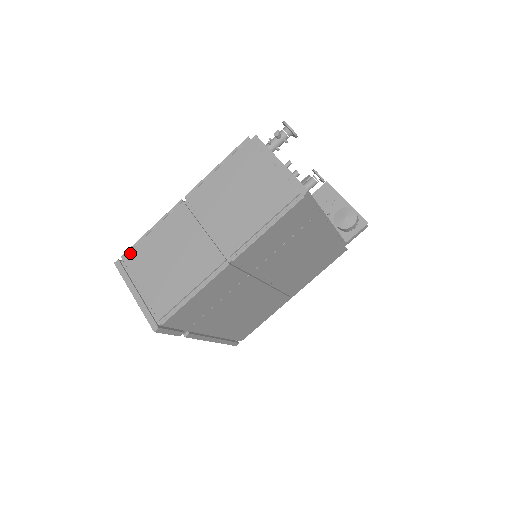
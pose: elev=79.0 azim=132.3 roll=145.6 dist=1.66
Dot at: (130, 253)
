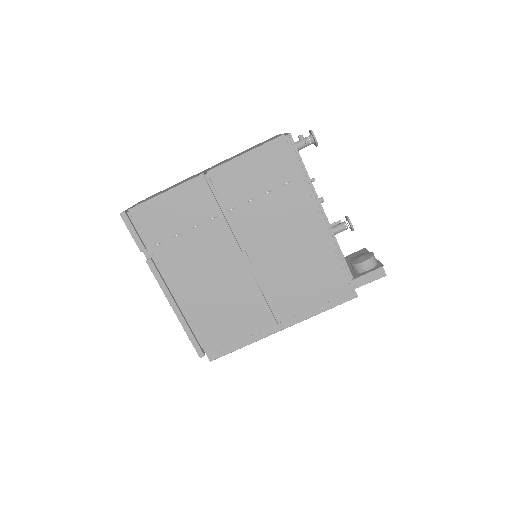
Dot at: occluded
